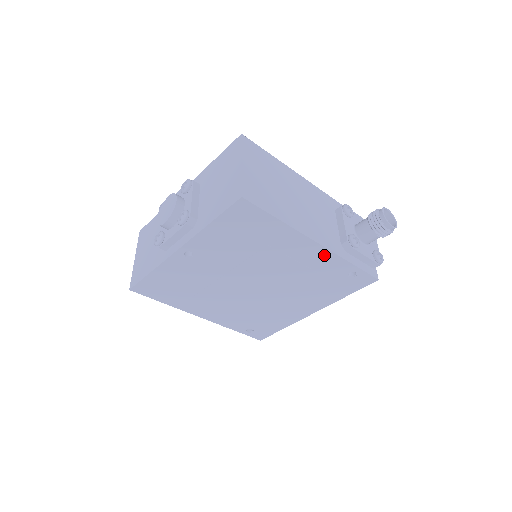
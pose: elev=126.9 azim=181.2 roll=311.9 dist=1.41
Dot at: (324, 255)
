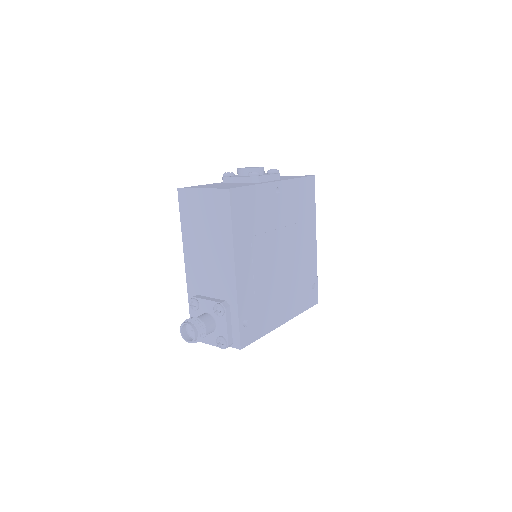
Dot at: (314, 255)
